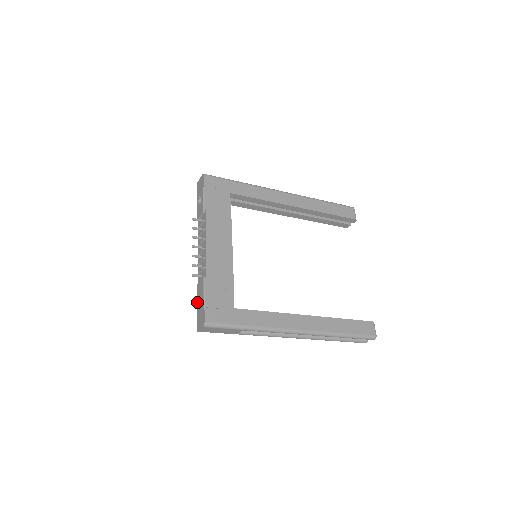
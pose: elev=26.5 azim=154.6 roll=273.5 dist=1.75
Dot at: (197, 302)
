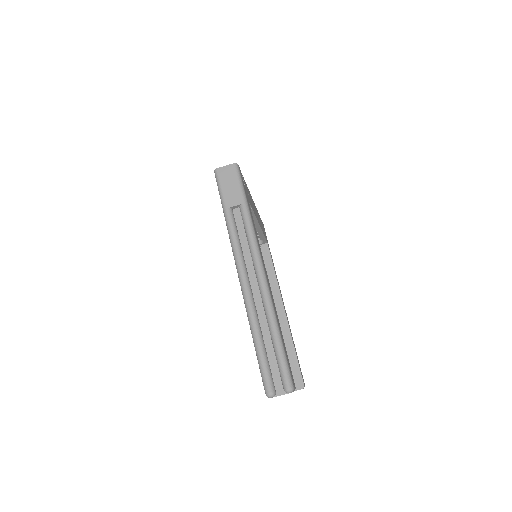
Dot at: occluded
